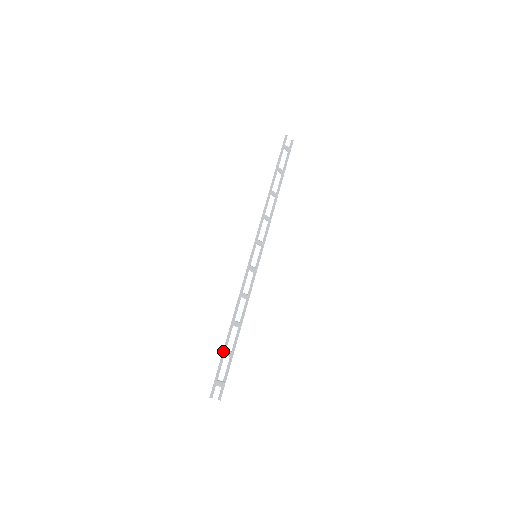
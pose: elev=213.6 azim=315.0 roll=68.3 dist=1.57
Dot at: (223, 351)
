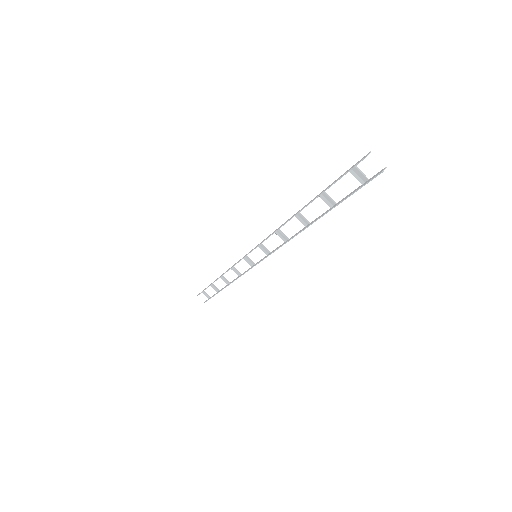
Dot at: occluded
